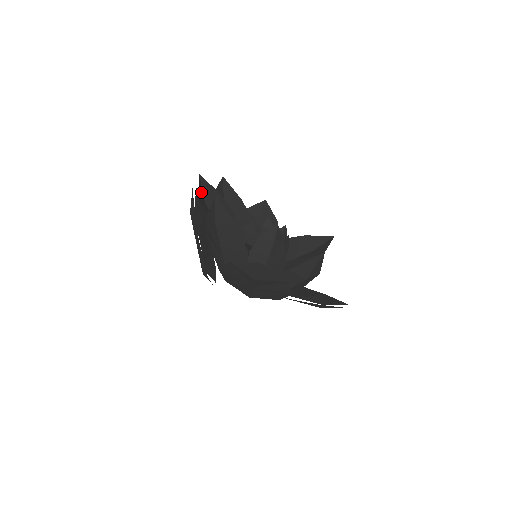
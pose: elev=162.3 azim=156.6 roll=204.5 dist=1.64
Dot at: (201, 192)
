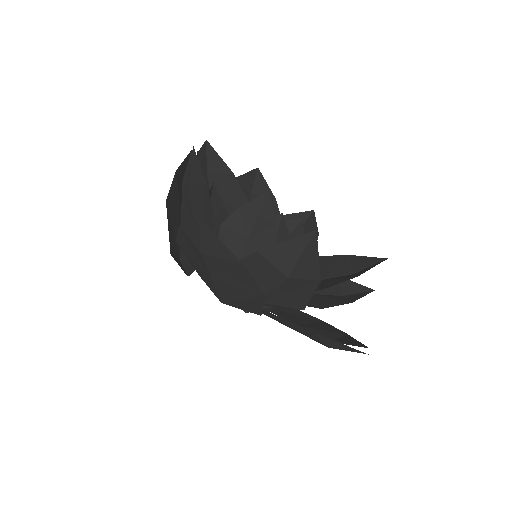
Dot at: (202, 160)
